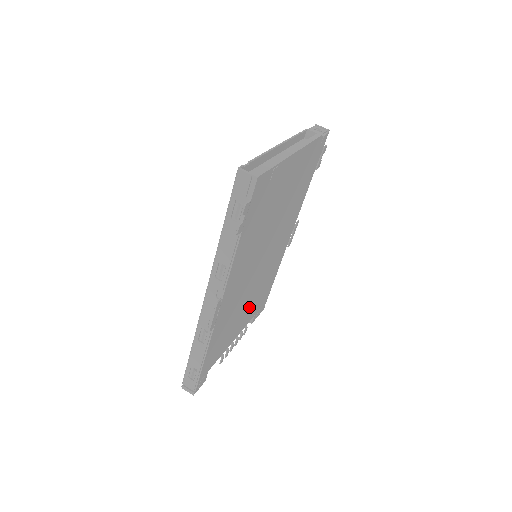
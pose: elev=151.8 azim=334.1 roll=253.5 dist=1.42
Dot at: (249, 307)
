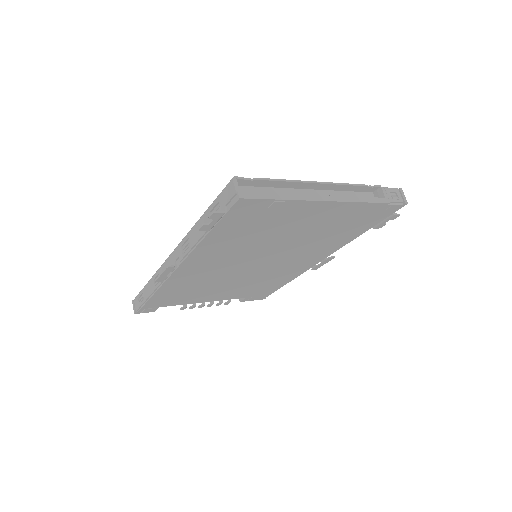
Dot at: (234, 289)
